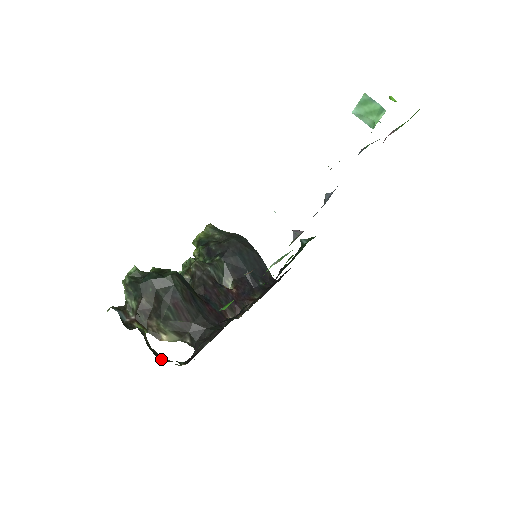
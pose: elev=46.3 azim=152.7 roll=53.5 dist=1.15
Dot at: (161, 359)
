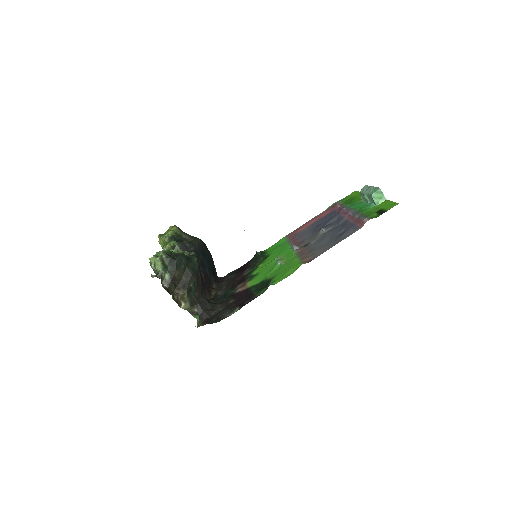
Dot at: occluded
